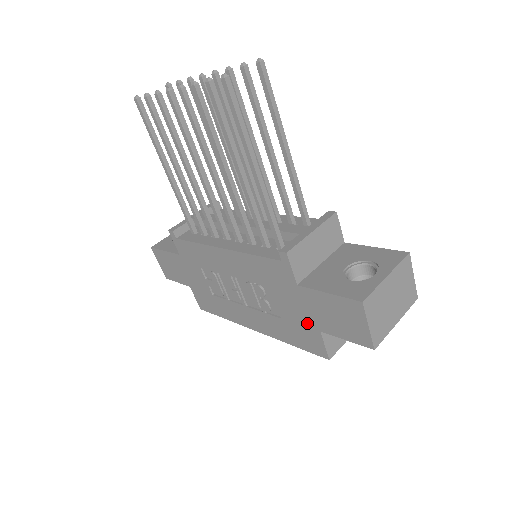
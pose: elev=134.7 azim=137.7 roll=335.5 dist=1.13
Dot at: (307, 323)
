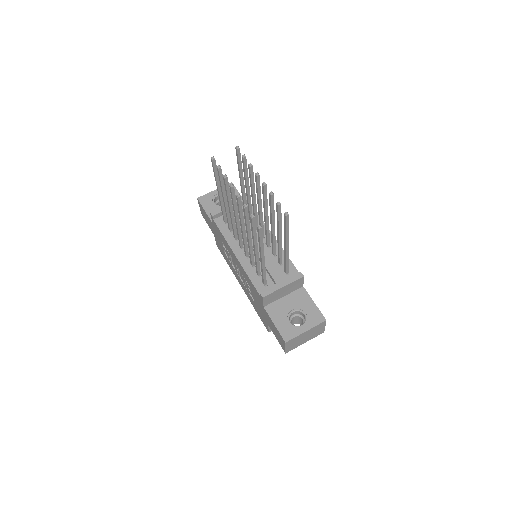
Dot at: (264, 317)
